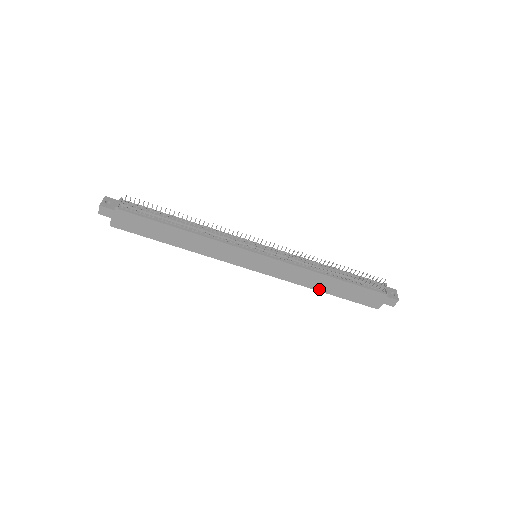
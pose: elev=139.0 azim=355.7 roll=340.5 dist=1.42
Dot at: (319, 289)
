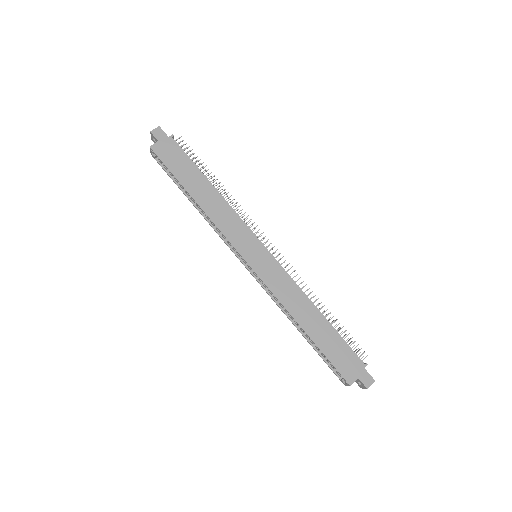
Dot at: (301, 323)
